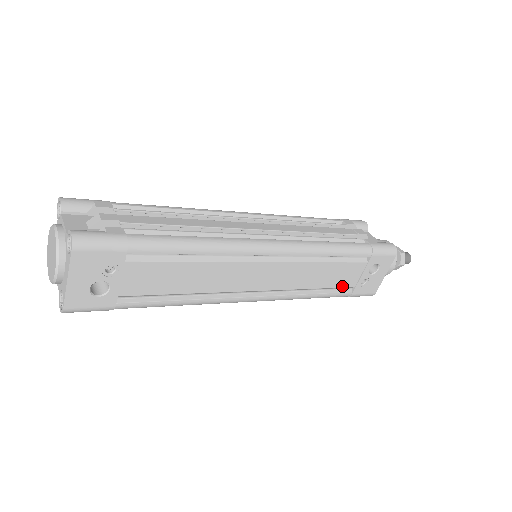
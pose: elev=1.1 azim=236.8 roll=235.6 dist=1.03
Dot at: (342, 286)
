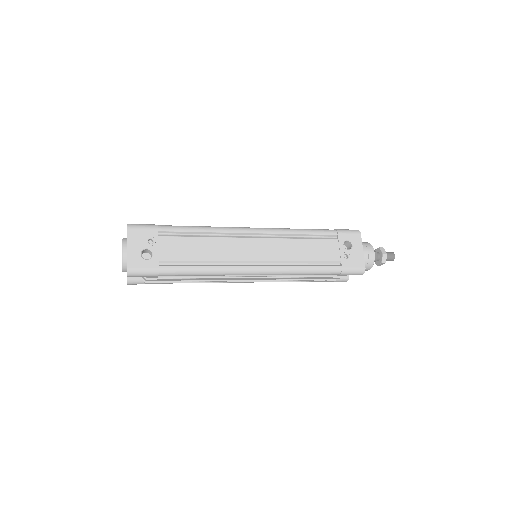
Dot at: (328, 260)
